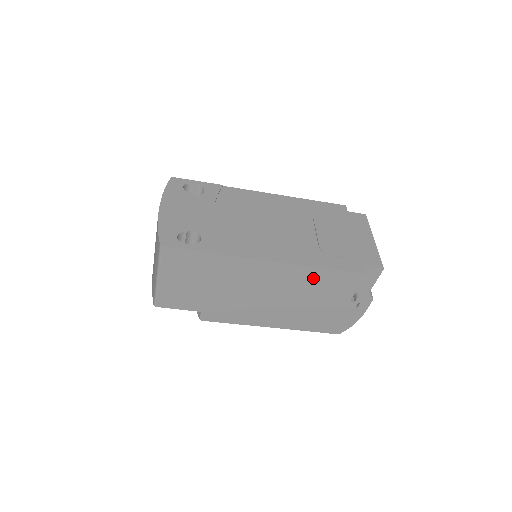
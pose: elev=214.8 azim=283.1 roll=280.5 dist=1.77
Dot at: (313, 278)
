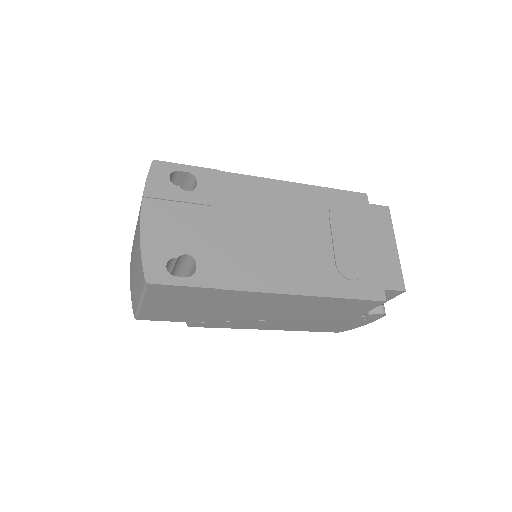
Dot at: (325, 304)
